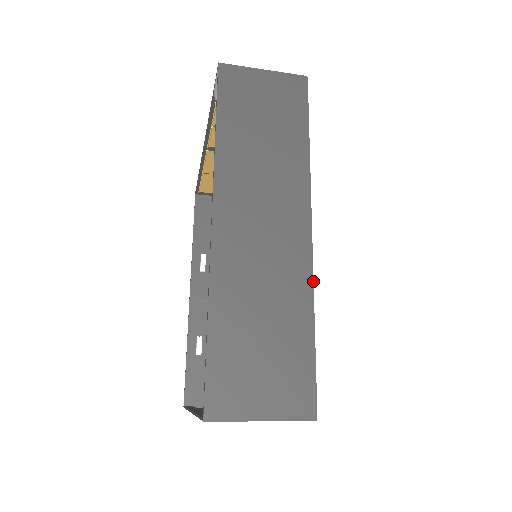
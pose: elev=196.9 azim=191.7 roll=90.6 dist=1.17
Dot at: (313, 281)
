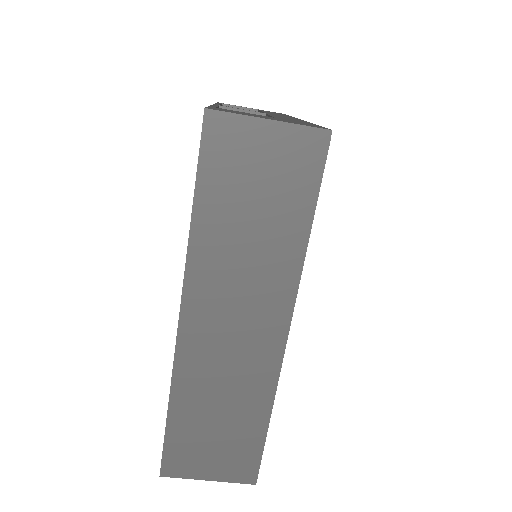
Dot at: (277, 383)
